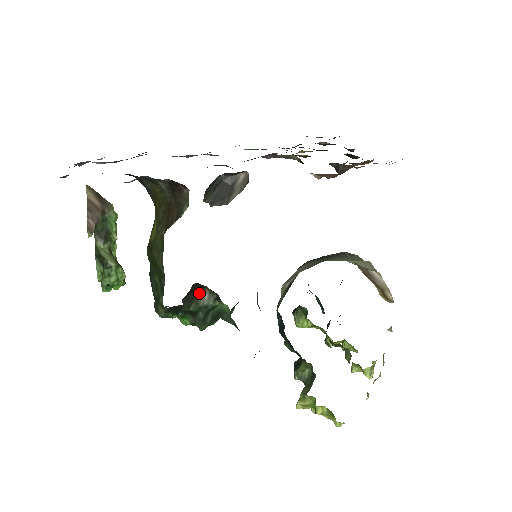
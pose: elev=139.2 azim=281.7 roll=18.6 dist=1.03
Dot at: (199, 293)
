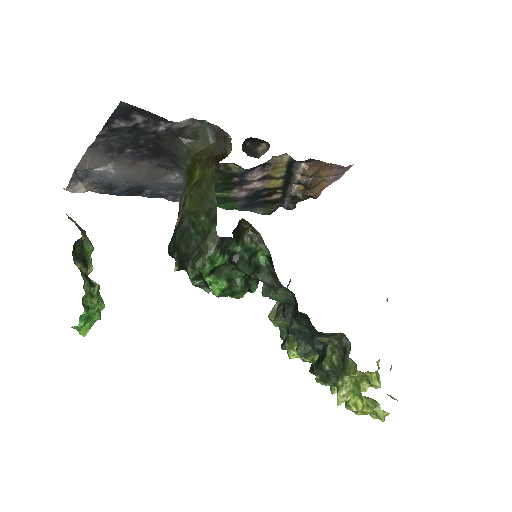
Dot at: (243, 234)
